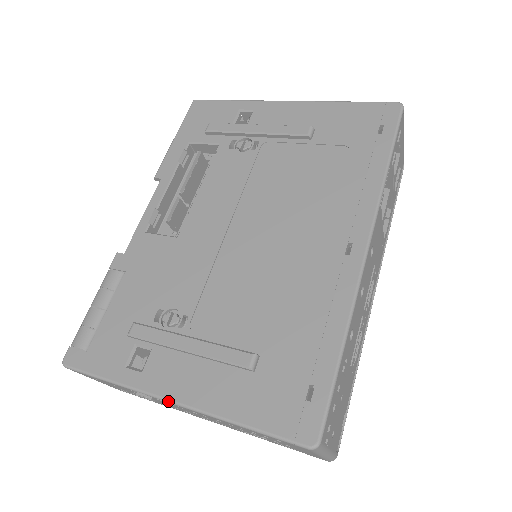
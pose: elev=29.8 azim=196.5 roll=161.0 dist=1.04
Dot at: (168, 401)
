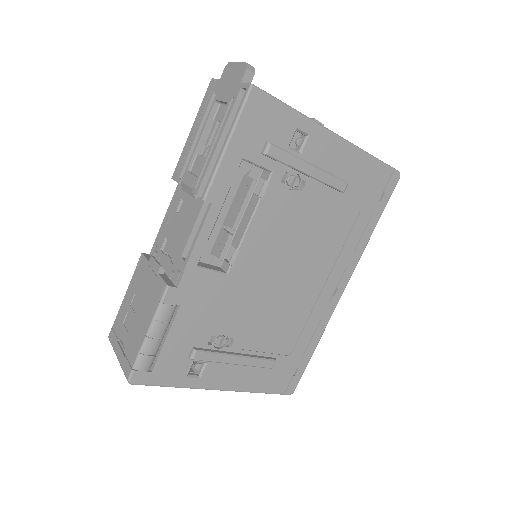
Dot at: occluded
